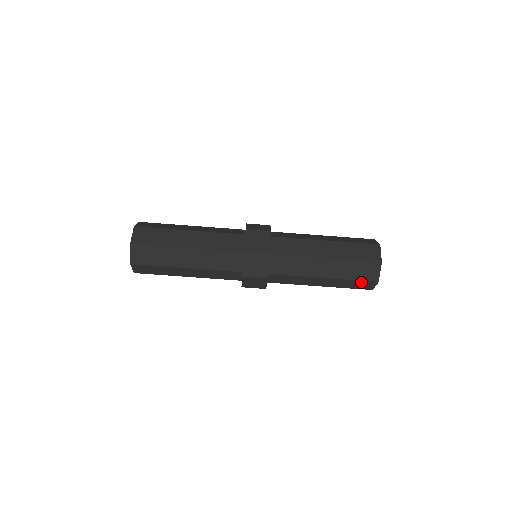
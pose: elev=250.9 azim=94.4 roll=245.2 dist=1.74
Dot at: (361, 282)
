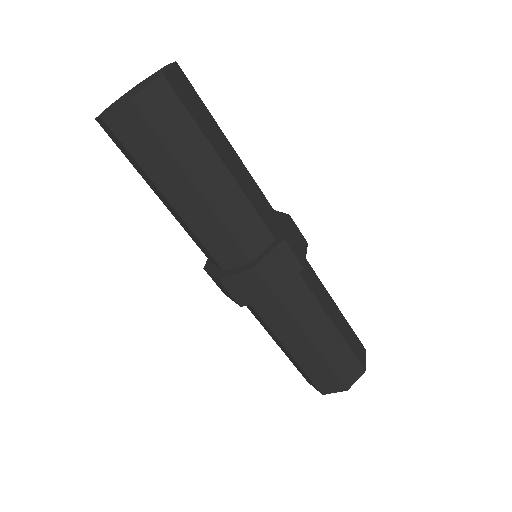
Dot at: (333, 378)
